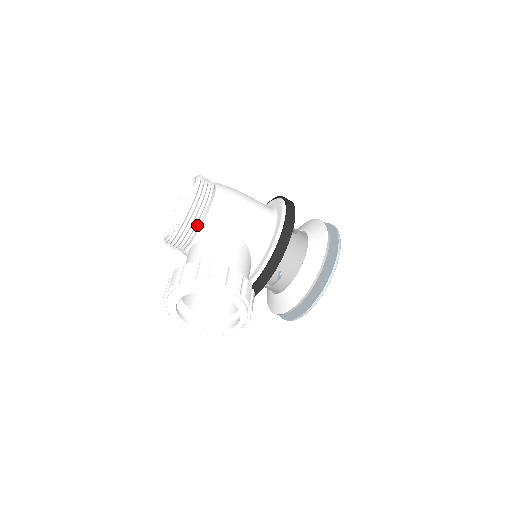
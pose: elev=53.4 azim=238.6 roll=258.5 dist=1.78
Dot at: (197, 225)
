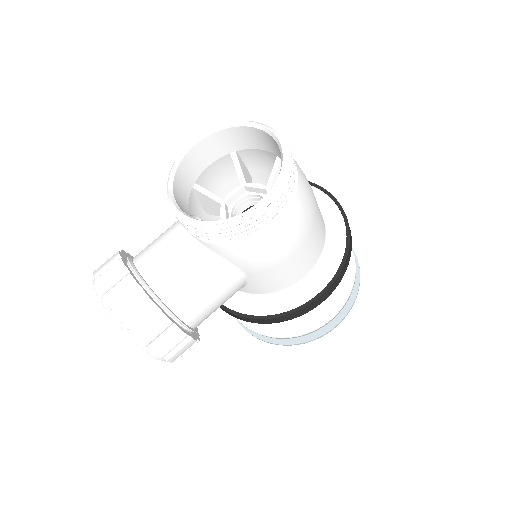
Dot at: (212, 238)
